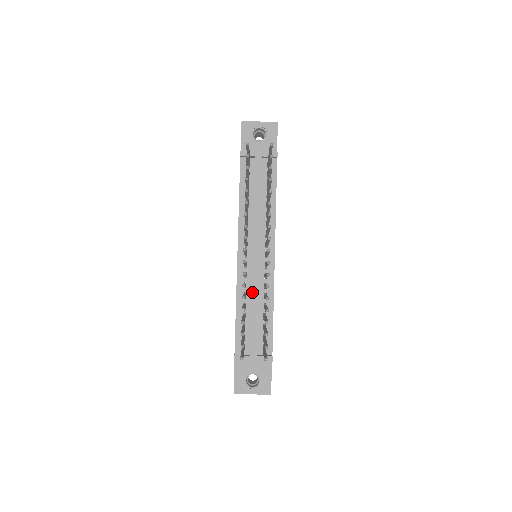
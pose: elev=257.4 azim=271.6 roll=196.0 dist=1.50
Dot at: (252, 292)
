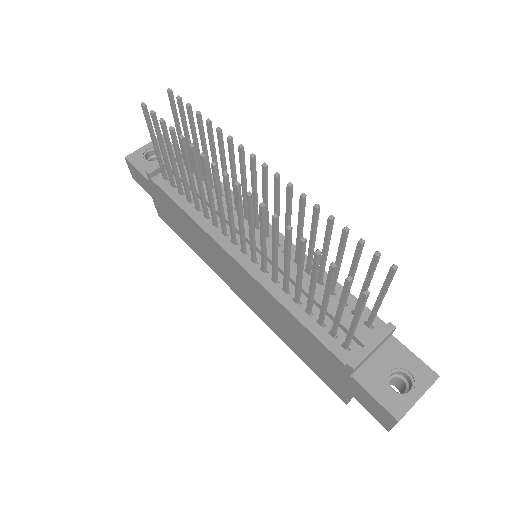
Dot at: (290, 277)
